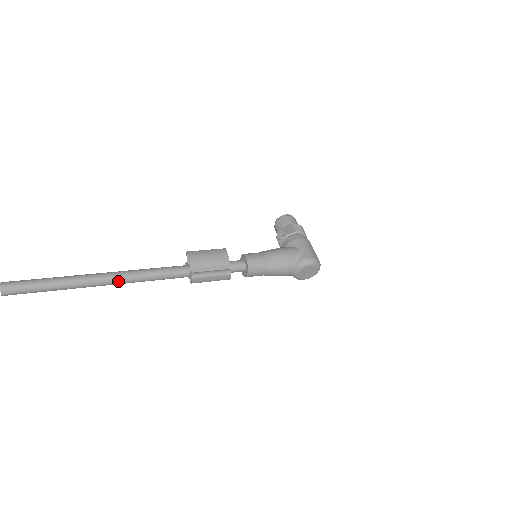
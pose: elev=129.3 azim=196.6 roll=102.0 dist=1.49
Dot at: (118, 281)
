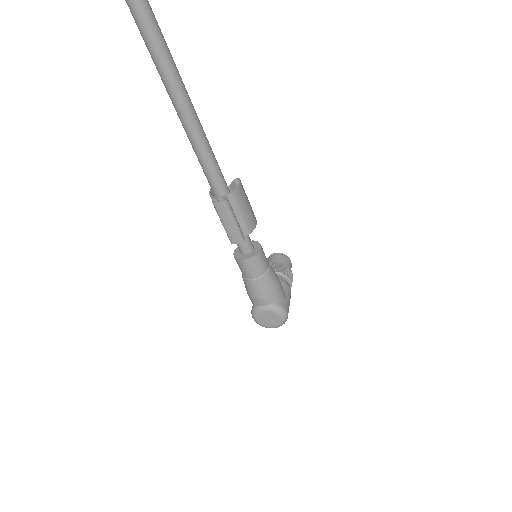
Dot at: (185, 110)
